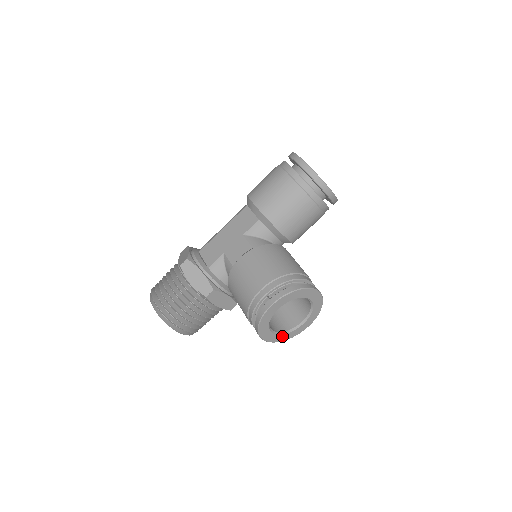
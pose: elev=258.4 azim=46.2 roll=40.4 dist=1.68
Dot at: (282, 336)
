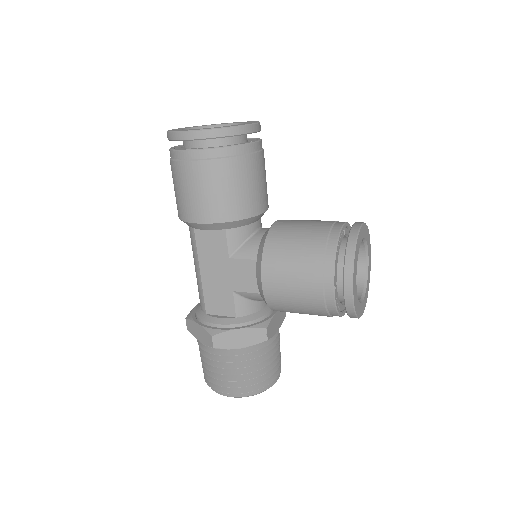
Dot at: (366, 289)
